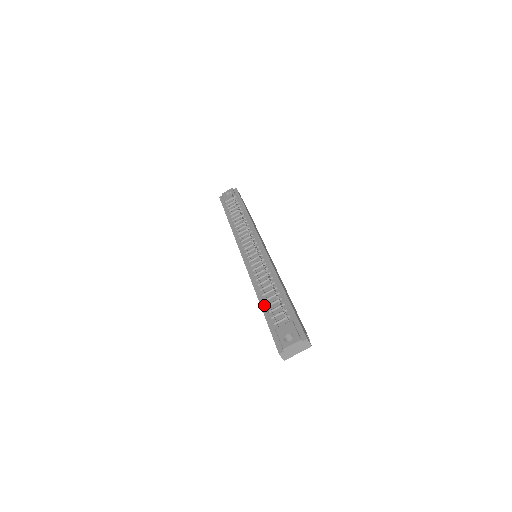
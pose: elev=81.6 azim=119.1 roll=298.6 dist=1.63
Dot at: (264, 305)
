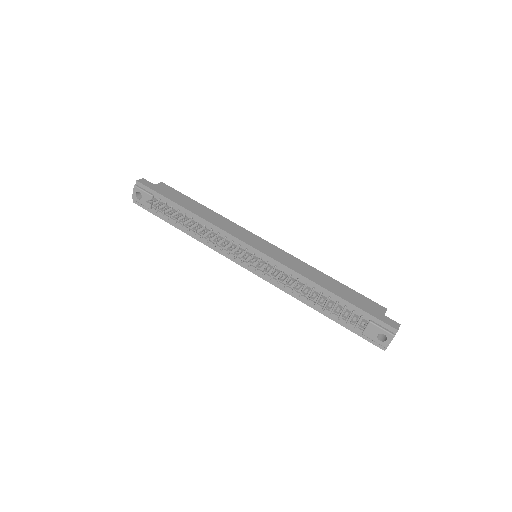
Dot at: (327, 314)
